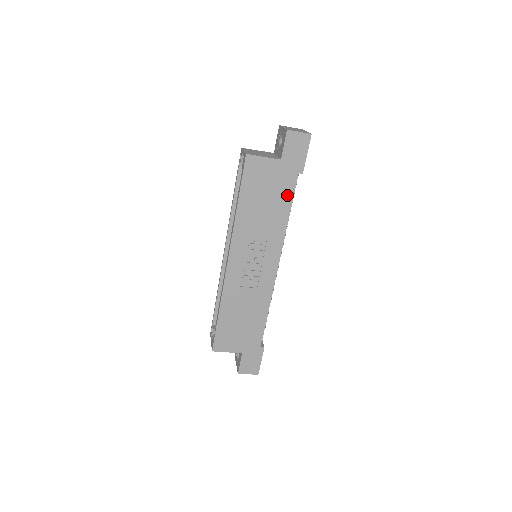
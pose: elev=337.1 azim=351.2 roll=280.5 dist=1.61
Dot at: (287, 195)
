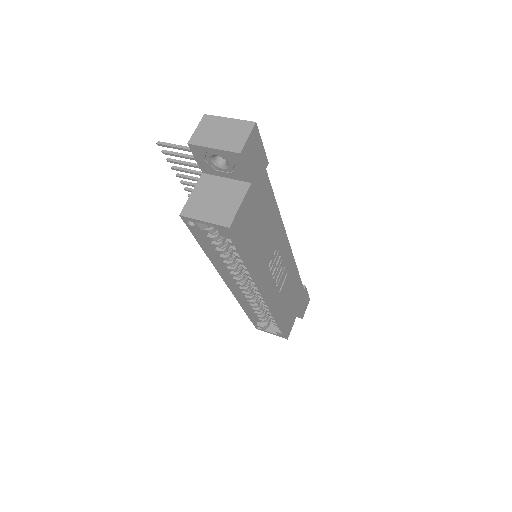
Dot at: (269, 197)
